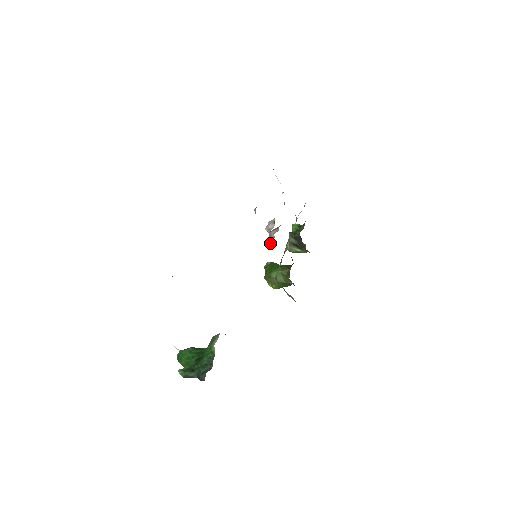
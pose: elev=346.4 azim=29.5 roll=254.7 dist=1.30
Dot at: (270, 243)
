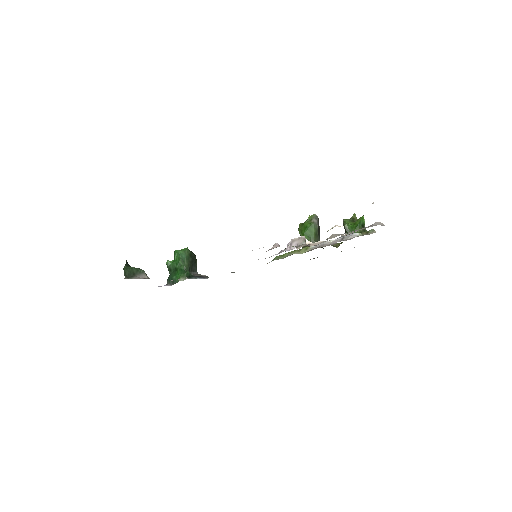
Dot at: occluded
